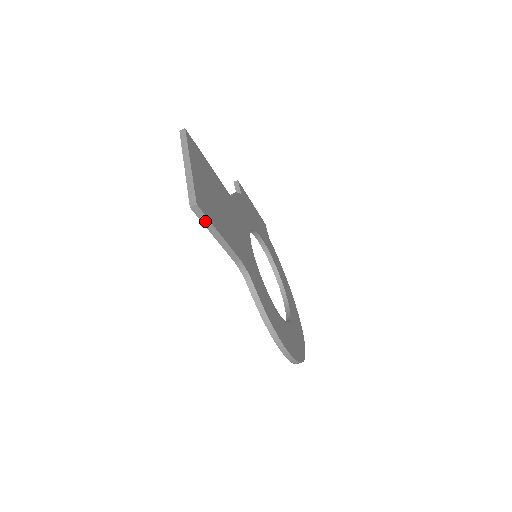
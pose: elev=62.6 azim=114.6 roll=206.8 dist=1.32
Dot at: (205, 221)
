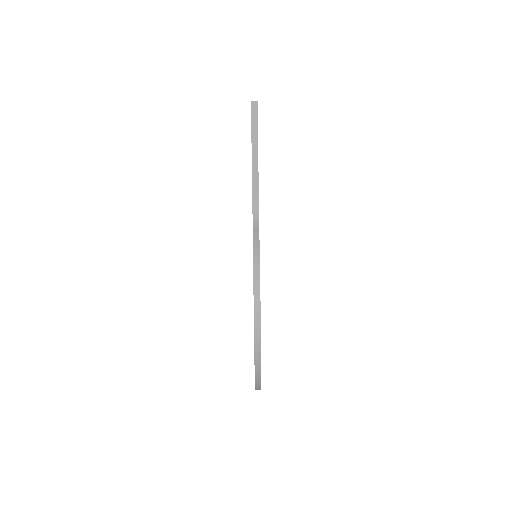
Dot at: (254, 125)
